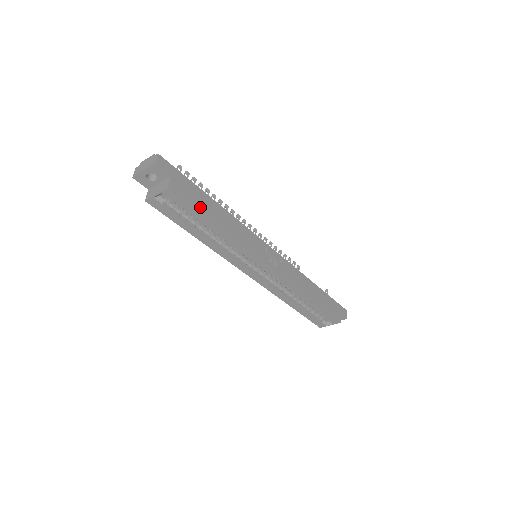
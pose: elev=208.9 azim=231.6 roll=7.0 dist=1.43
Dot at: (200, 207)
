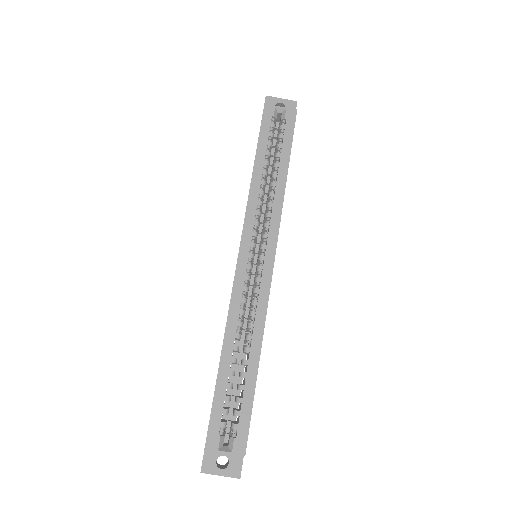
Dot at: occluded
